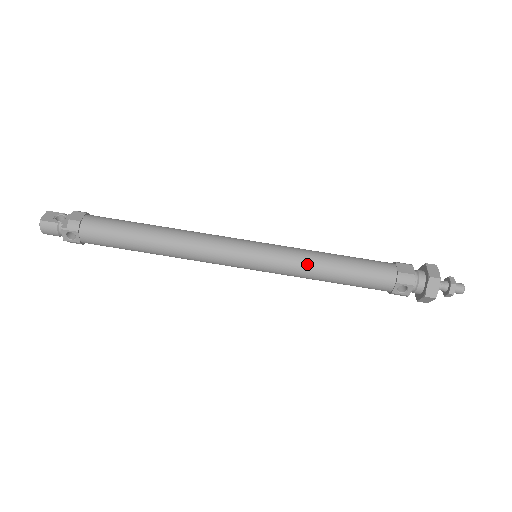
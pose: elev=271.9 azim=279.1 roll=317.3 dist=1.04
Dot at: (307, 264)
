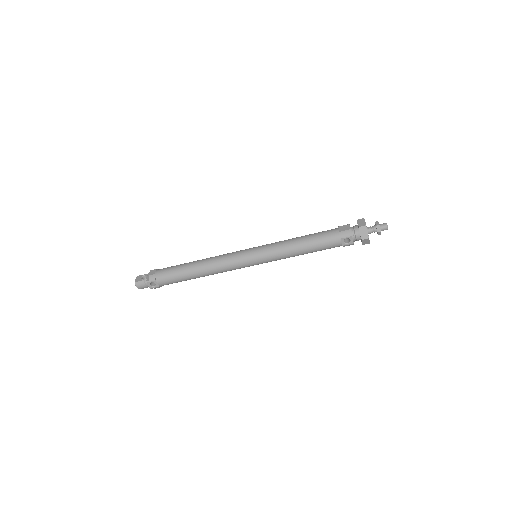
Dot at: (284, 249)
